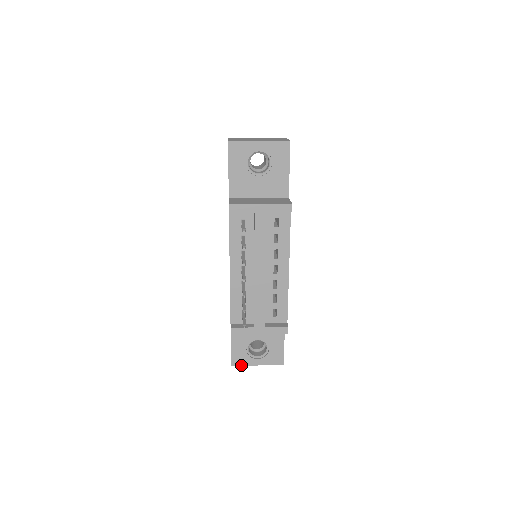
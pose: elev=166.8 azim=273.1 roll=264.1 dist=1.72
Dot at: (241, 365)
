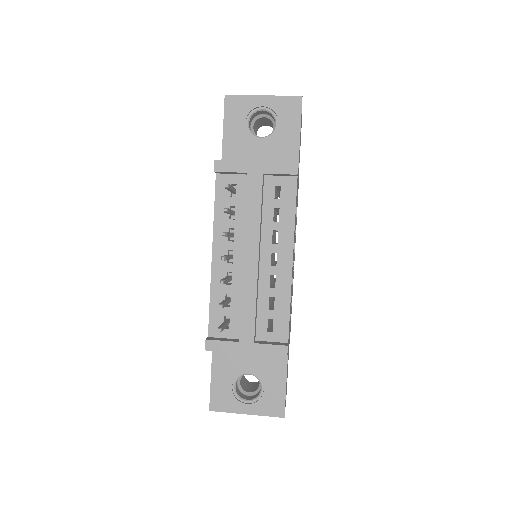
Dot at: (223, 411)
